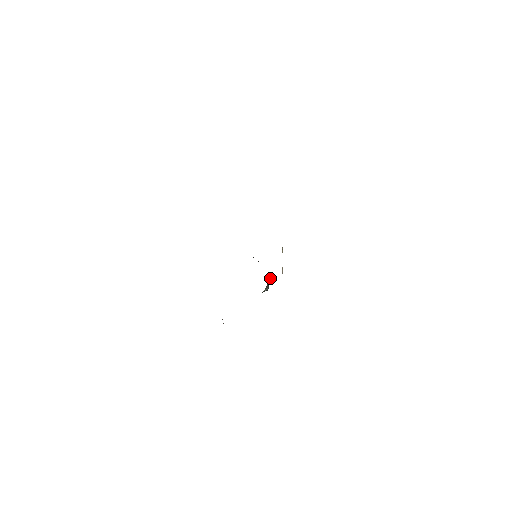
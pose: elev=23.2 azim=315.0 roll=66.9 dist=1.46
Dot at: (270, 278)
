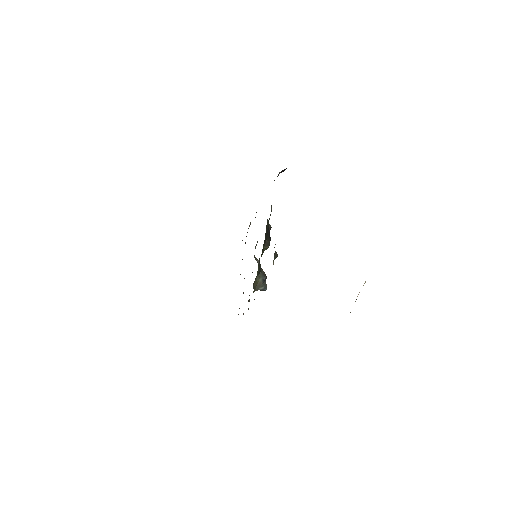
Dot at: (261, 276)
